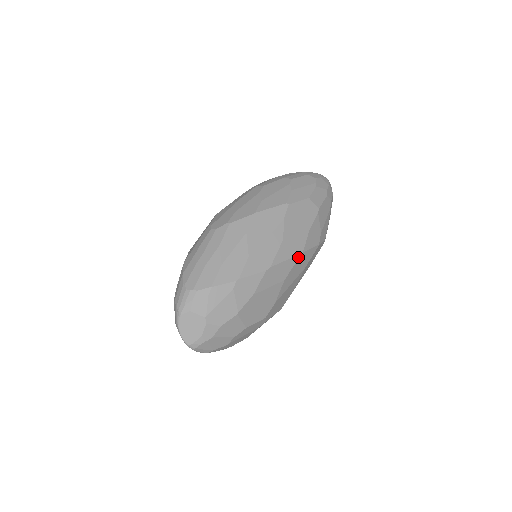
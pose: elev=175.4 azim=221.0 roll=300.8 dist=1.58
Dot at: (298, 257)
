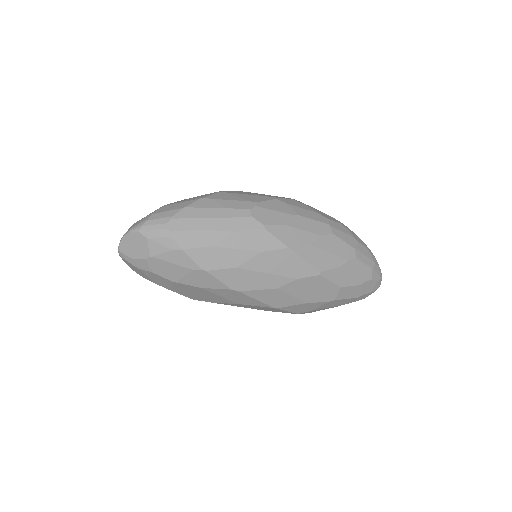
Dot at: (269, 306)
